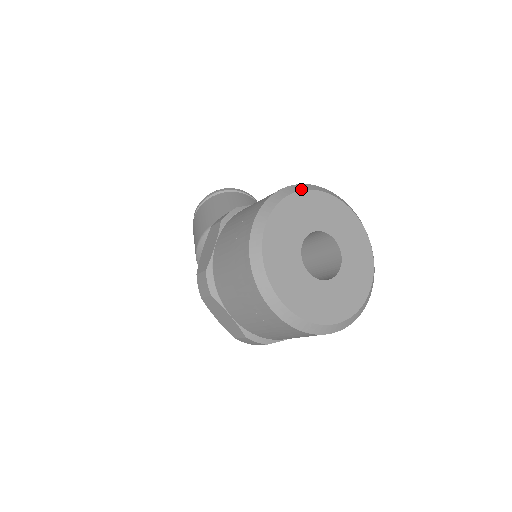
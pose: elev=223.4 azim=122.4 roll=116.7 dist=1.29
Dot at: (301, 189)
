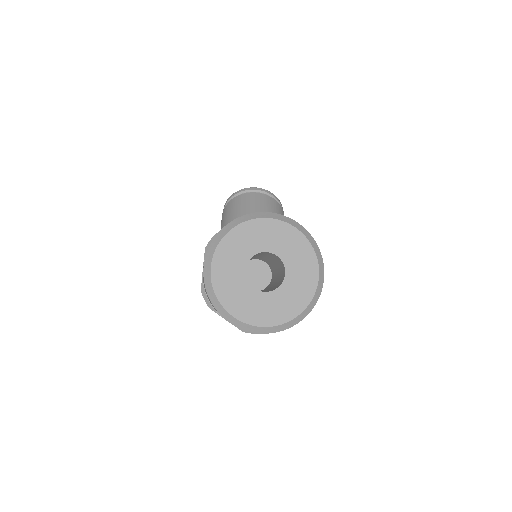
Dot at: (238, 223)
